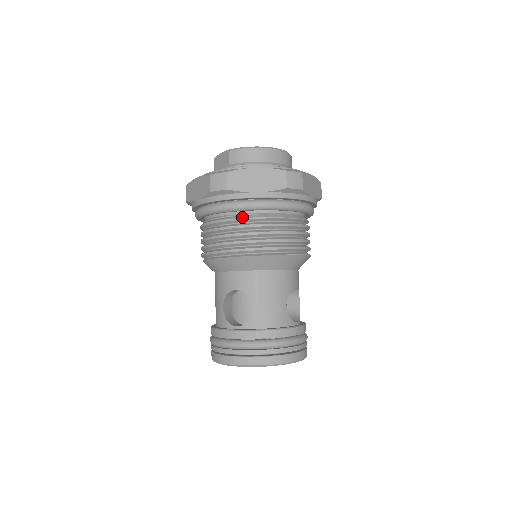
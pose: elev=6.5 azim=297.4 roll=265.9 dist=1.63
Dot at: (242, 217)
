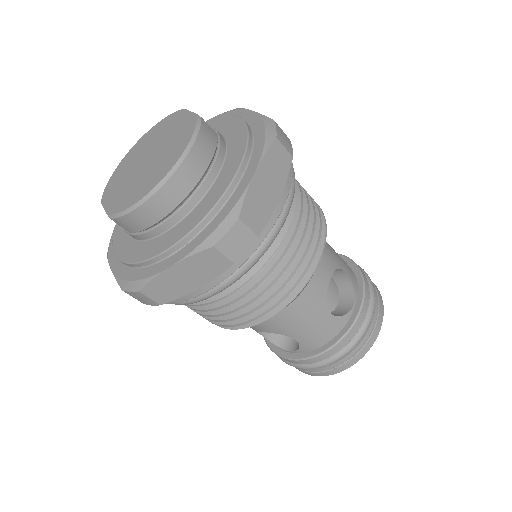
Dot at: (206, 302)
